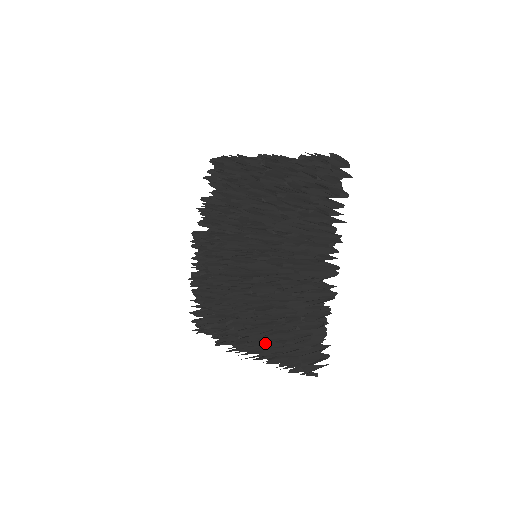
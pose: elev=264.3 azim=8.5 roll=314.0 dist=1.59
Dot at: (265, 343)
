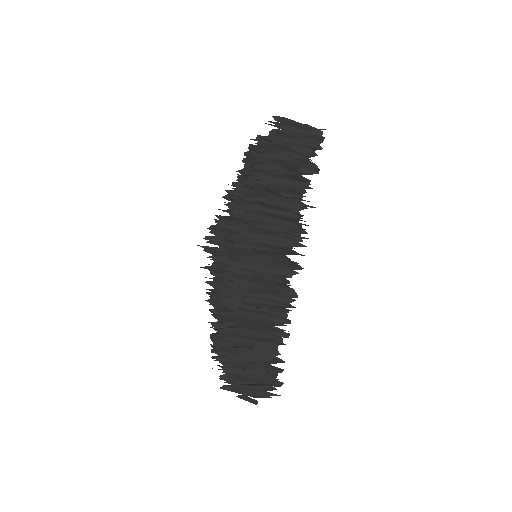
Dot at: occluded
